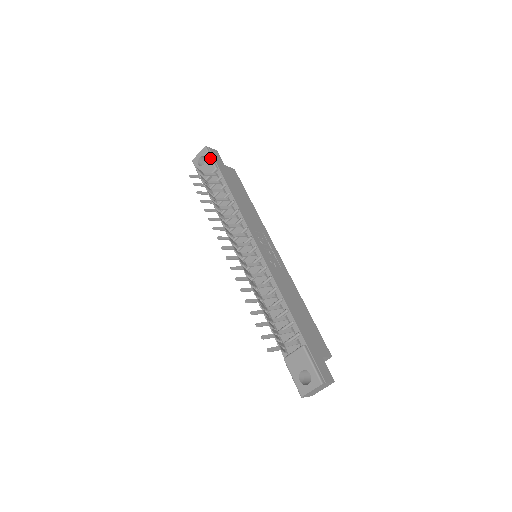
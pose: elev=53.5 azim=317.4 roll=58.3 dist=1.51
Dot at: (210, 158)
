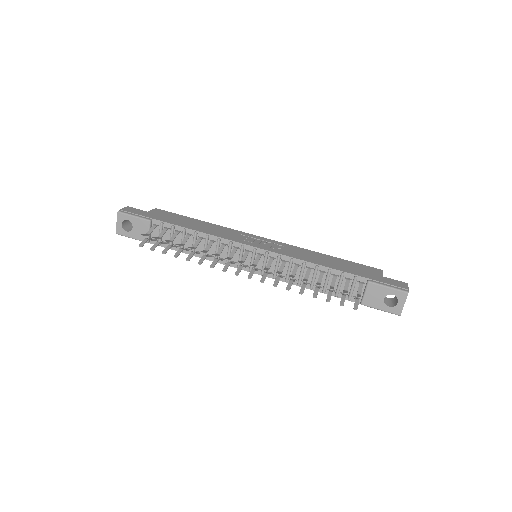
Dot at: (134, 217)
